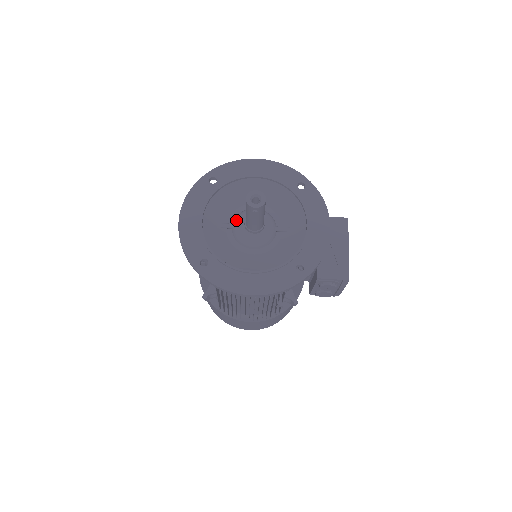
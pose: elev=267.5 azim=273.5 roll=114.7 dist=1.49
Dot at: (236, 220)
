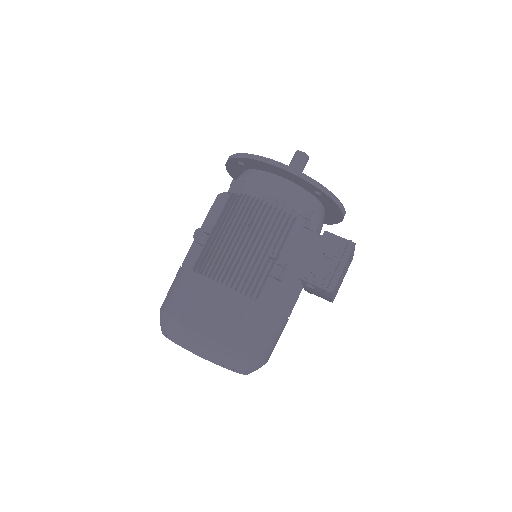
Dot at: occluded
